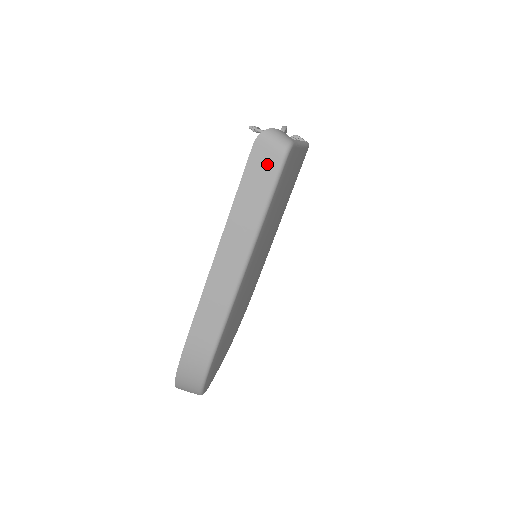
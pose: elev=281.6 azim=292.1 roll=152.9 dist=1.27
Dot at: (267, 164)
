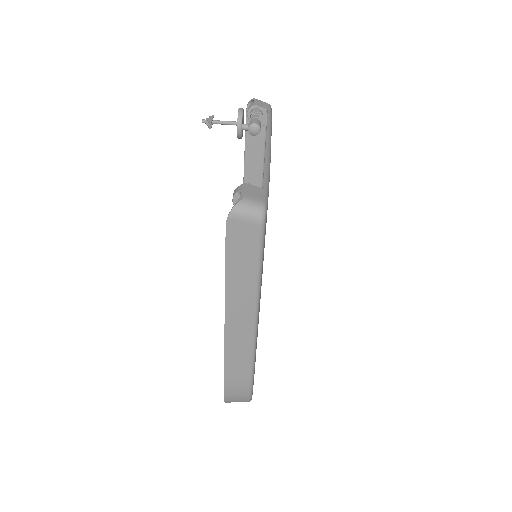
Dot at: (247, 237)
